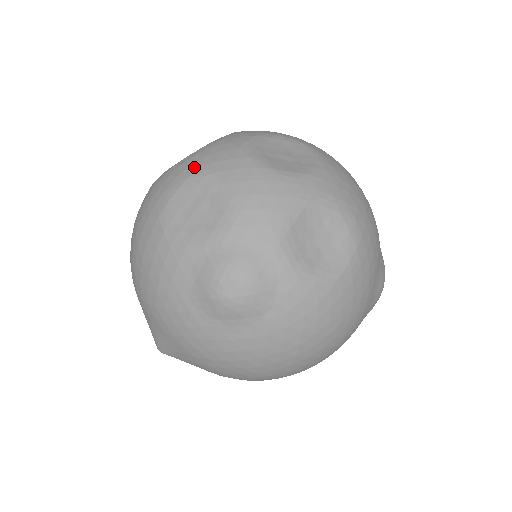
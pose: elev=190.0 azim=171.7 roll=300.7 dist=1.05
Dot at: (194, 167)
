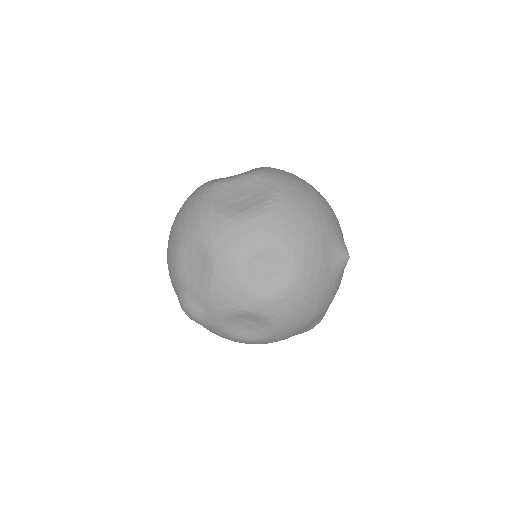
Dot at: (209, 237)
